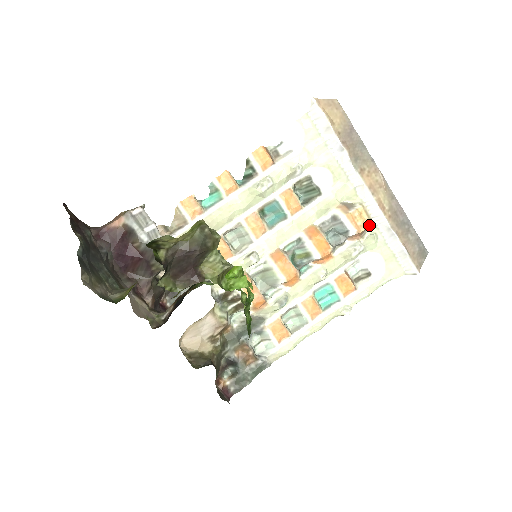
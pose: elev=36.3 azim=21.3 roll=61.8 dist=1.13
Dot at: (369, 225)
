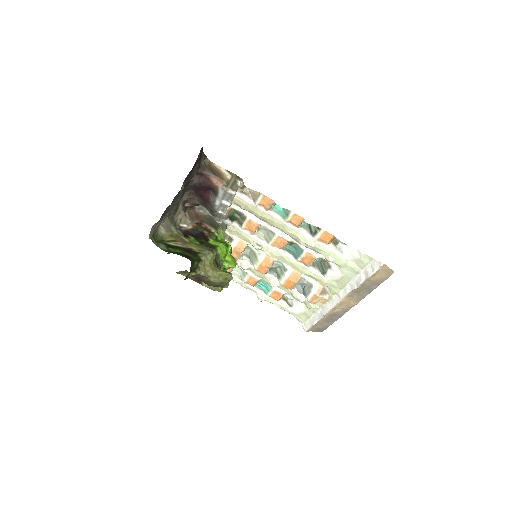
Dot at: (319, 303)
